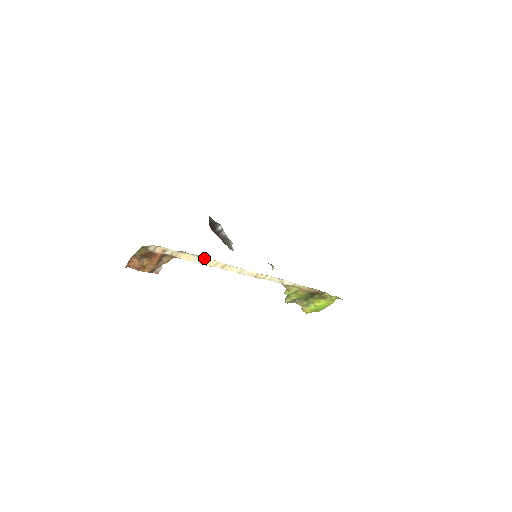
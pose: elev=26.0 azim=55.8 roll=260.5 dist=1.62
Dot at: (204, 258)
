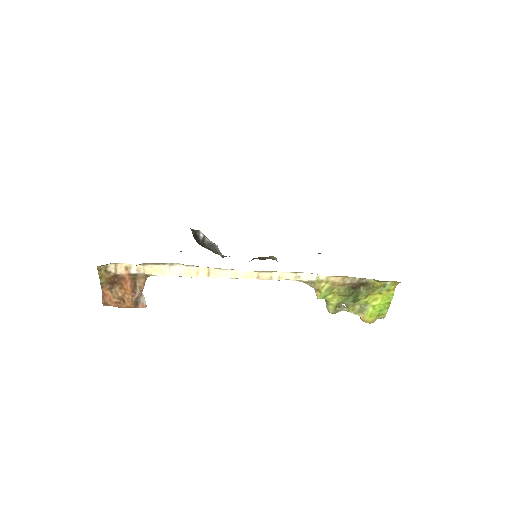
Dot at: (178, 266)
